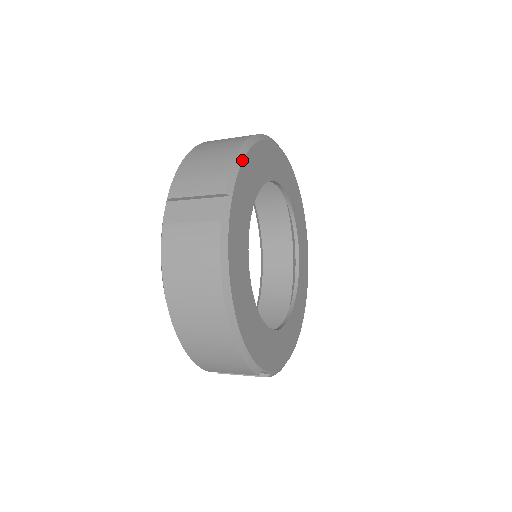
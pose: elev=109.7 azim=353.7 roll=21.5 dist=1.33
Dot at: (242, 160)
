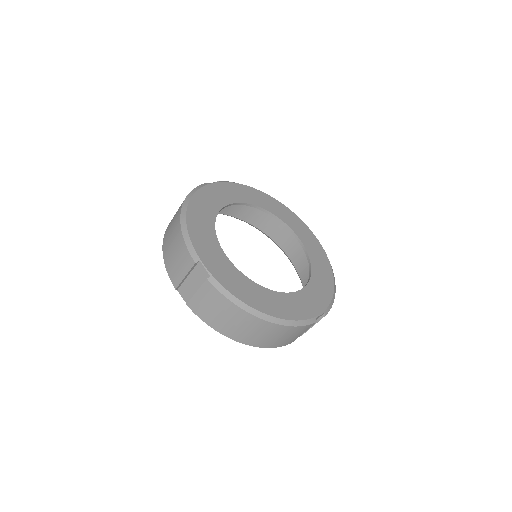
Dot at: (187, 232)
